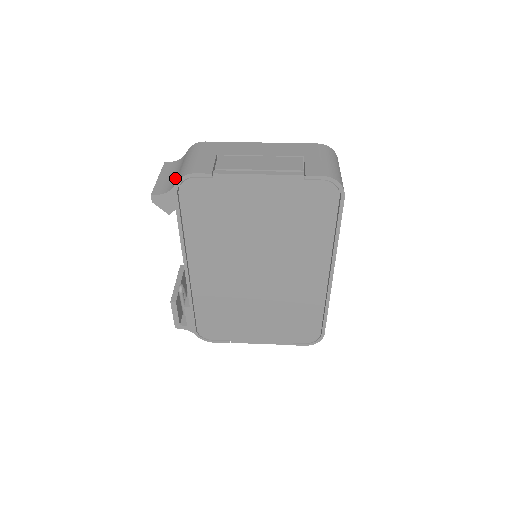
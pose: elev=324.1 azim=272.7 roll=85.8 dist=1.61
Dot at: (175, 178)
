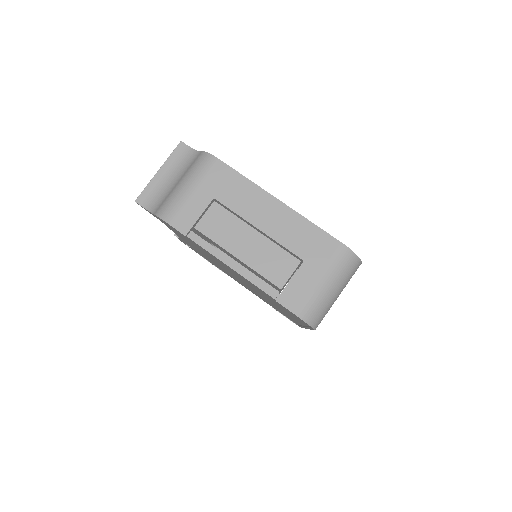
Dot at: (166, 194)
